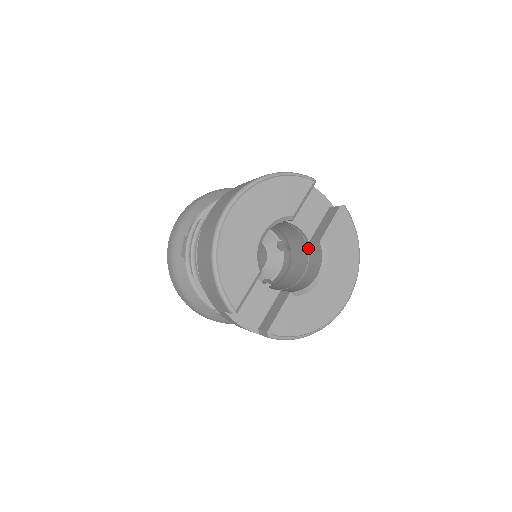
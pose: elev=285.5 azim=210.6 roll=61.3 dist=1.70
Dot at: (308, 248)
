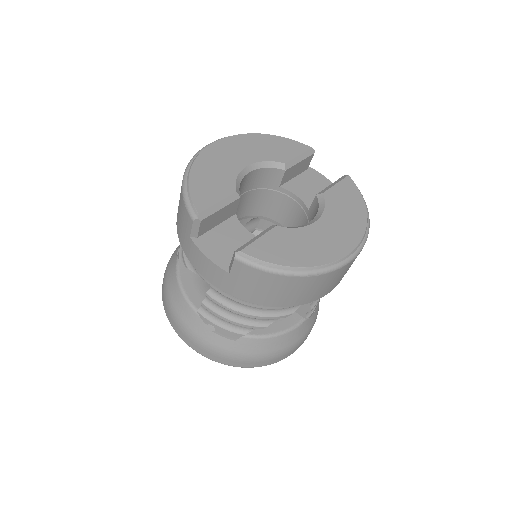
Dot at: (308, 219)
